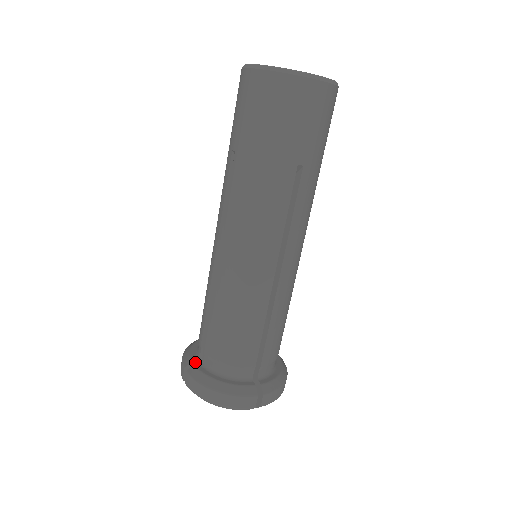
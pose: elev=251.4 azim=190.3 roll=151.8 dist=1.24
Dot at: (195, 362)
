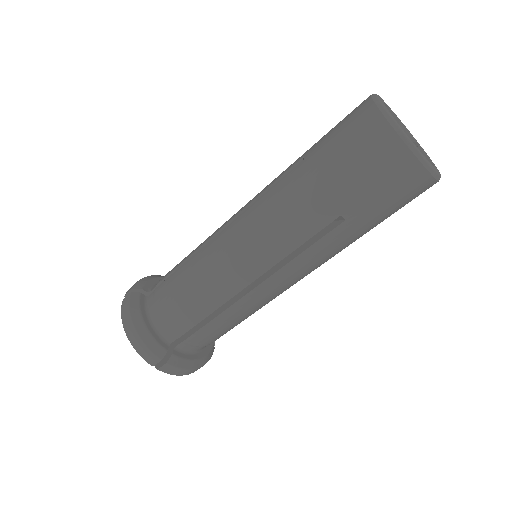
Dot at: (167, 349)
